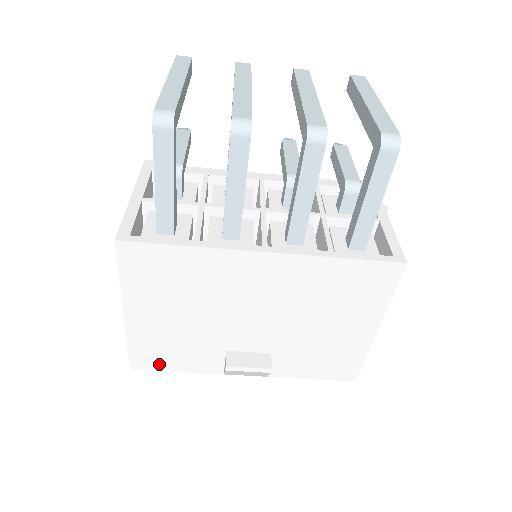
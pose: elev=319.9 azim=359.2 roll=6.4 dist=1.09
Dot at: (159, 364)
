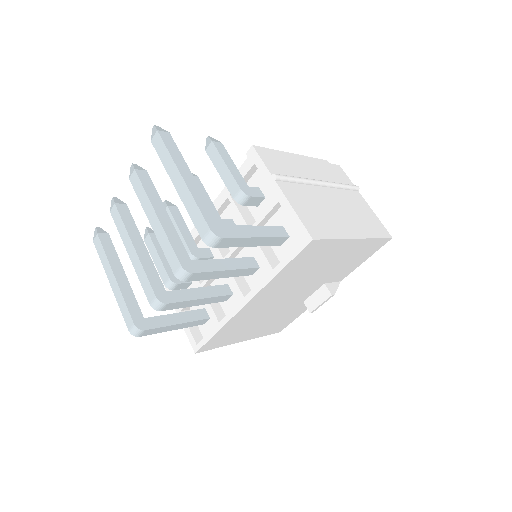
Dot at: (287, 323)
